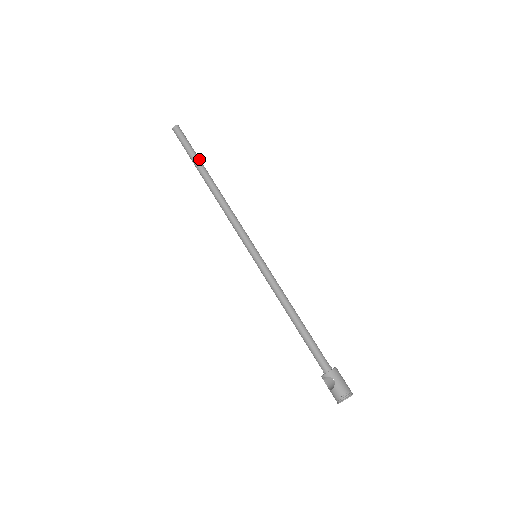
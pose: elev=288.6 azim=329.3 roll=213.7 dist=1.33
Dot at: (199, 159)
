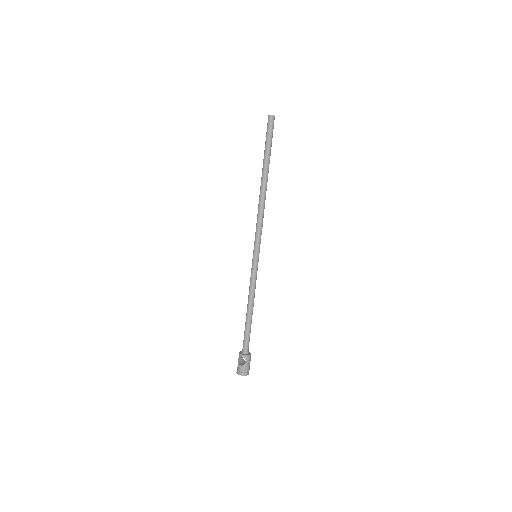
Dot at: occluded
